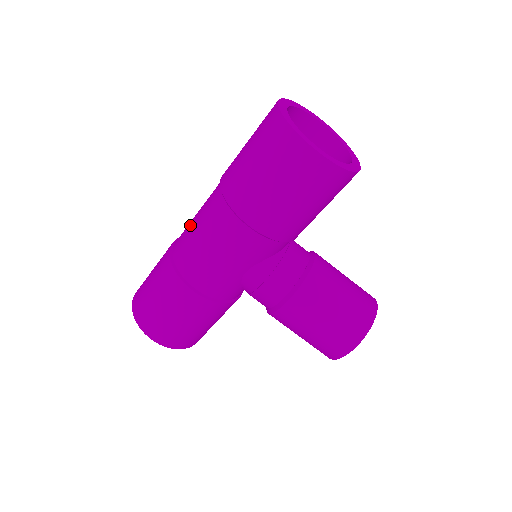
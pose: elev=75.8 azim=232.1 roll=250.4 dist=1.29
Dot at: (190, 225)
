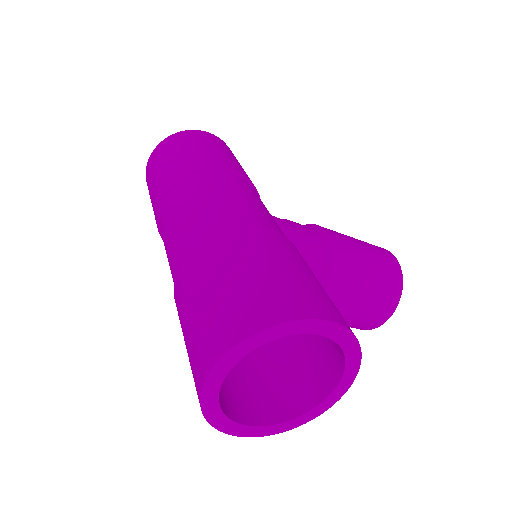
Dot at: (165, 241)
